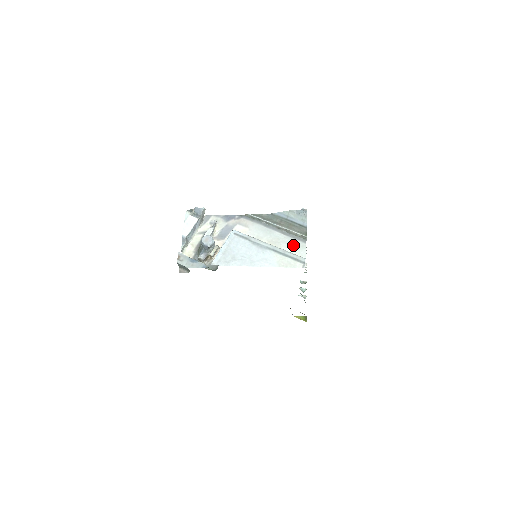
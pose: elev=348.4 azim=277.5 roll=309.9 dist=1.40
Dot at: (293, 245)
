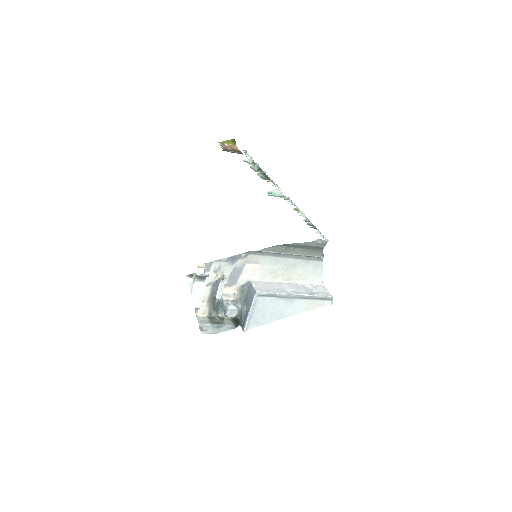
Dot at: (310, 267)
